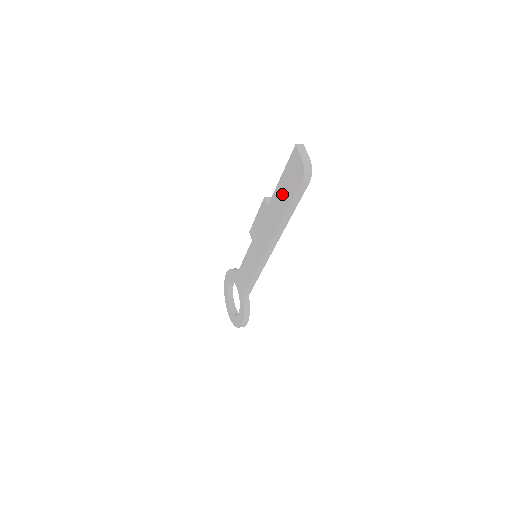
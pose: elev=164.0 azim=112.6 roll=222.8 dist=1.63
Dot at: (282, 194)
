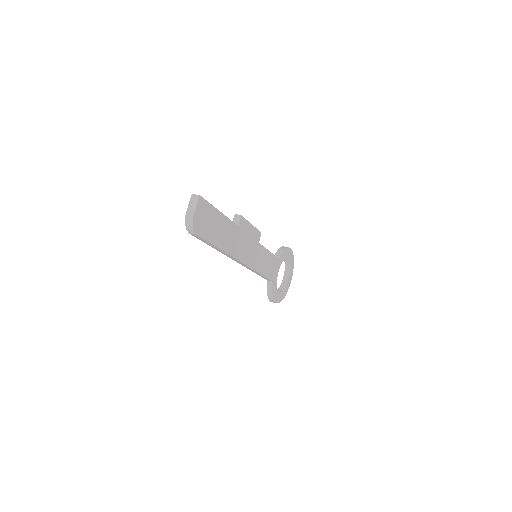
Dot at: occluded
